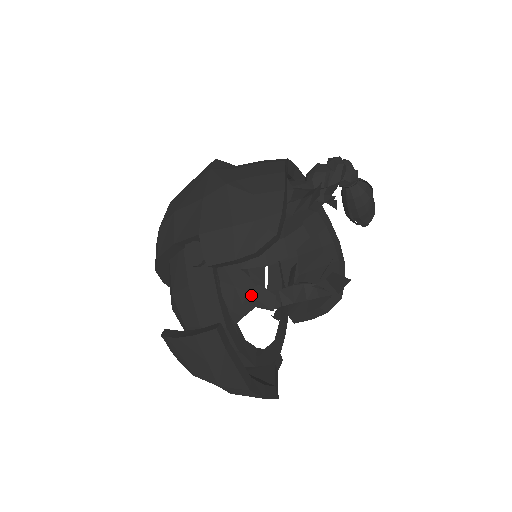
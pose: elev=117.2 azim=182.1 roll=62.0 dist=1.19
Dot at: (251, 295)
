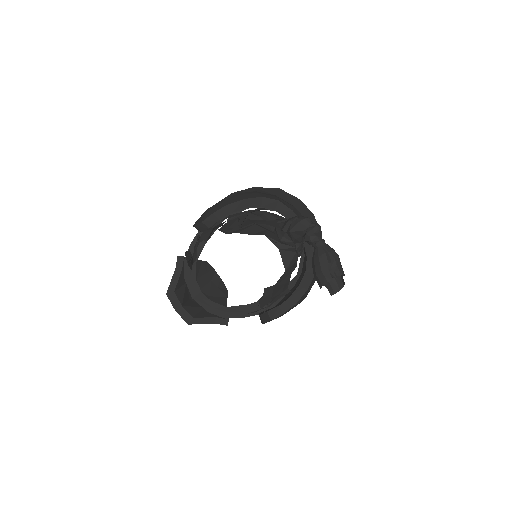
Dot at: (194, 251)
